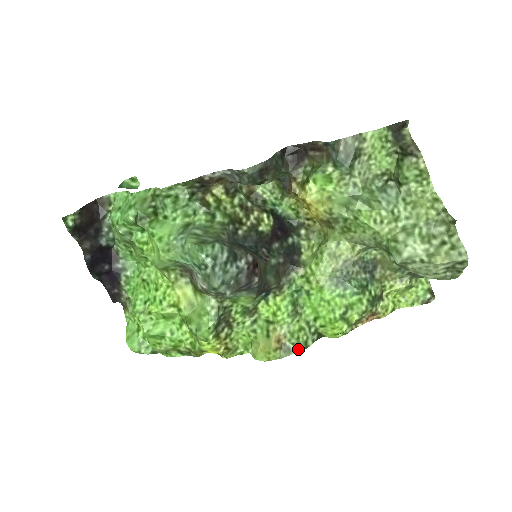
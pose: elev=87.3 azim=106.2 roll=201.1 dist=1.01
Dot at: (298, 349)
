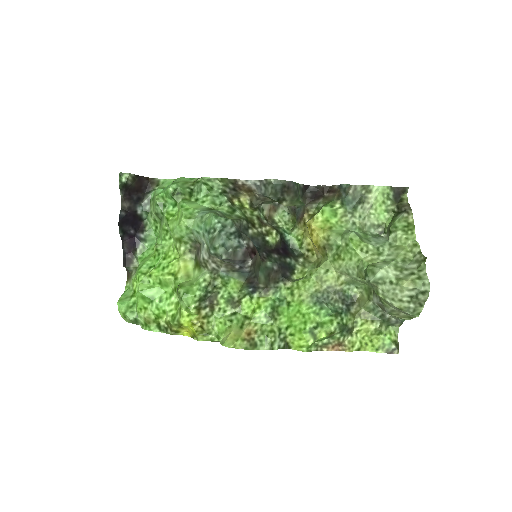
Dot at: (263, 347)
